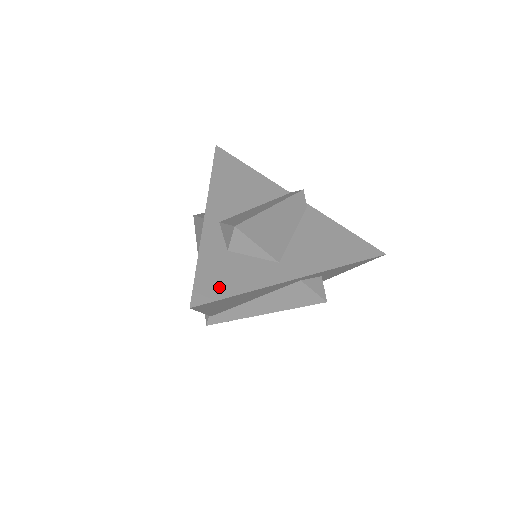
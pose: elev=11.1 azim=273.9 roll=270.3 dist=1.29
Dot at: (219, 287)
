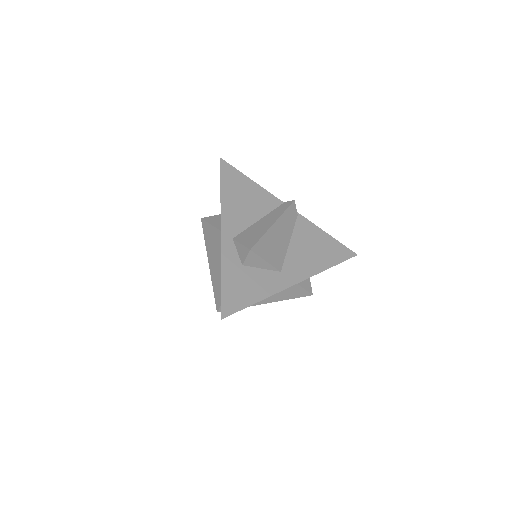
Dot at: (240, 299)
